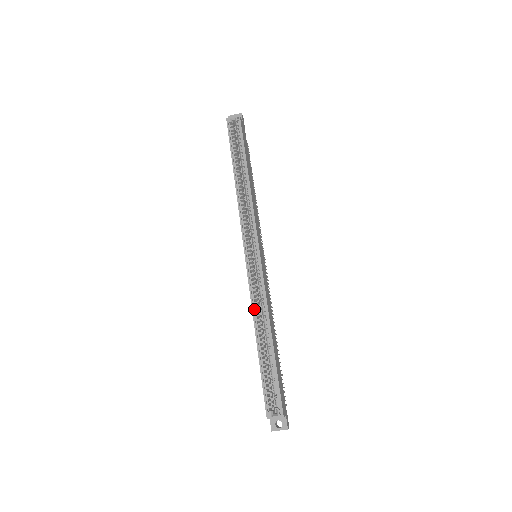
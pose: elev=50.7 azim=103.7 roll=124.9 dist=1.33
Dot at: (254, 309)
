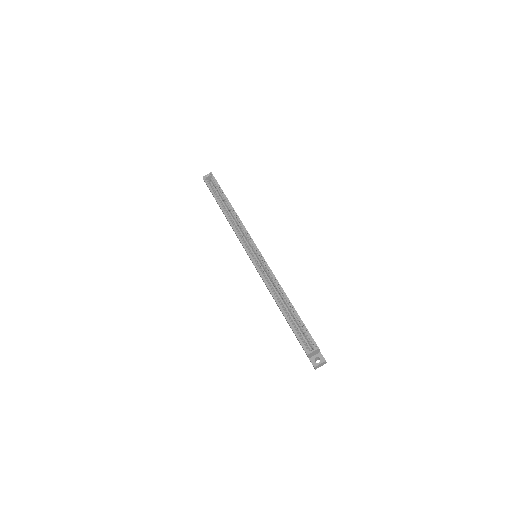
Dot at: (268, 287)
